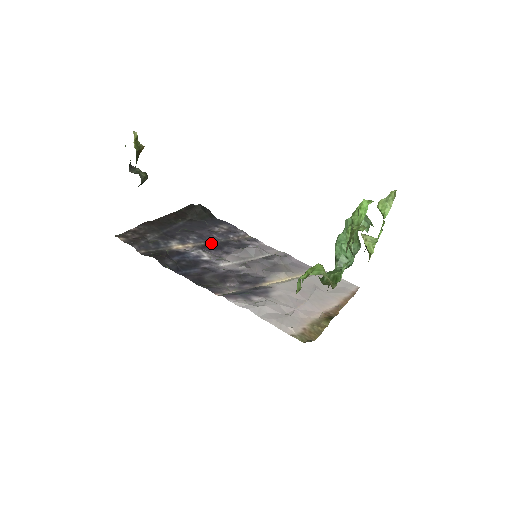
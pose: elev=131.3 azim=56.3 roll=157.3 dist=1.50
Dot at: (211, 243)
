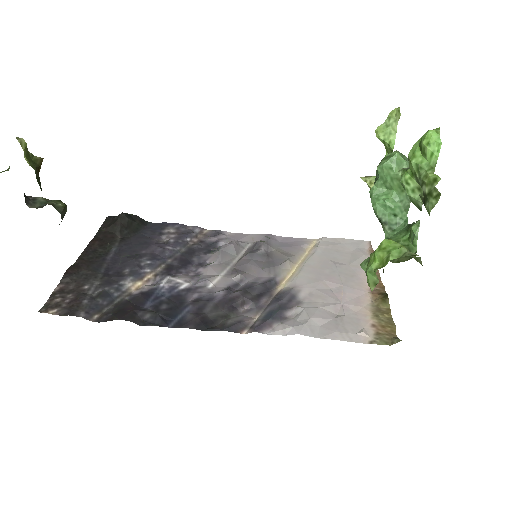
Dot at: (172, 260)
